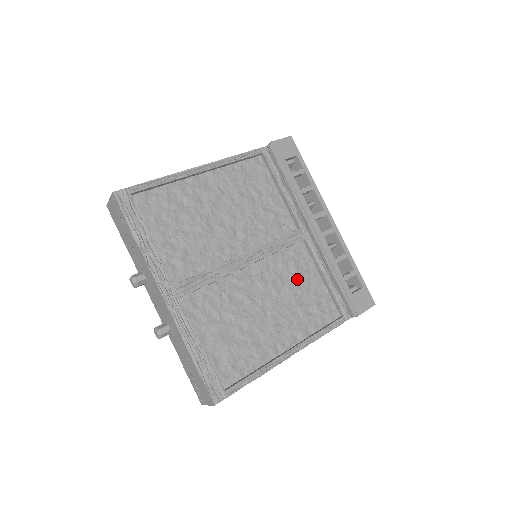
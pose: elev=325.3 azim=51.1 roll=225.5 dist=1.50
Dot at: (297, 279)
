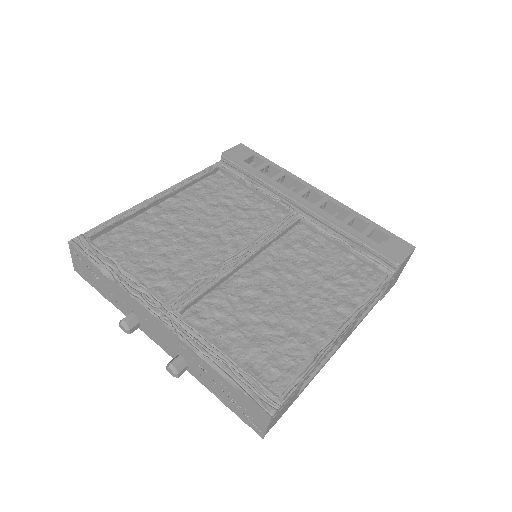
Dot at: (312, 257)
